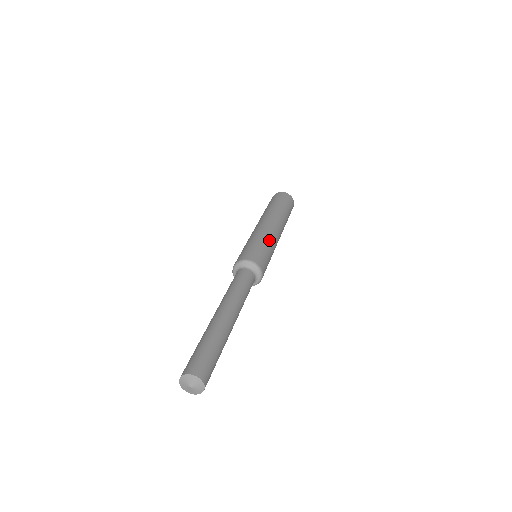
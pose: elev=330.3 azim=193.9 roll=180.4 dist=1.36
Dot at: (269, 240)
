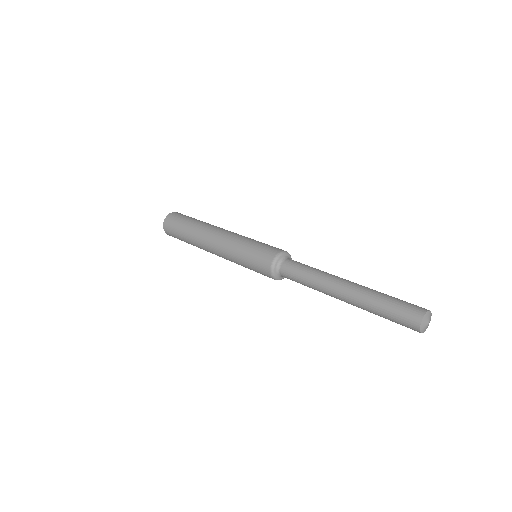
Dot at: occluded
